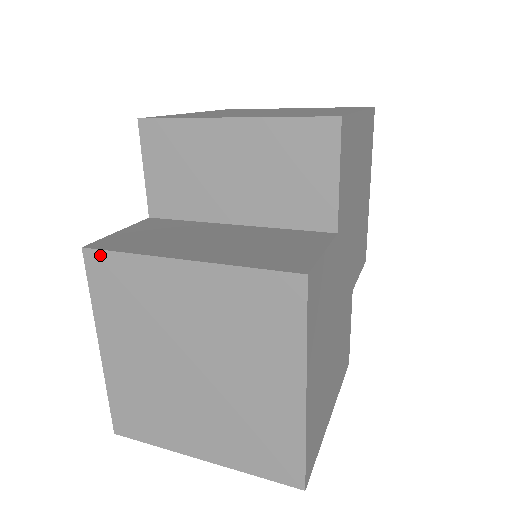
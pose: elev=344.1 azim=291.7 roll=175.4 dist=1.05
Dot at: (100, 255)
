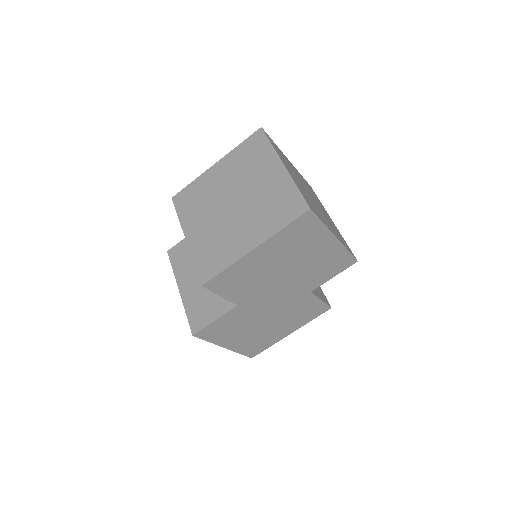
Dot at: (171, 259)
